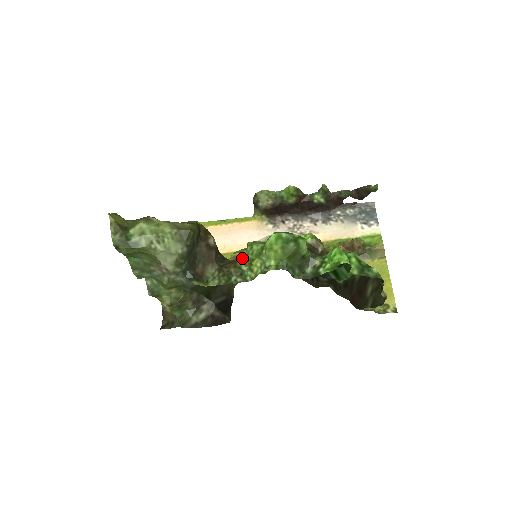
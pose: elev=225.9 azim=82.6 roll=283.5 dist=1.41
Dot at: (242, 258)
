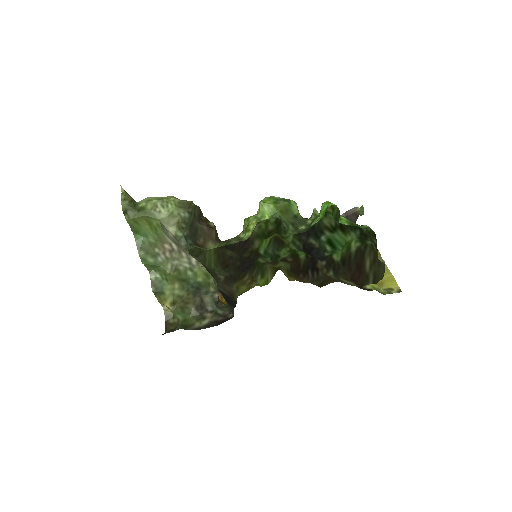
Dot at: occluded
